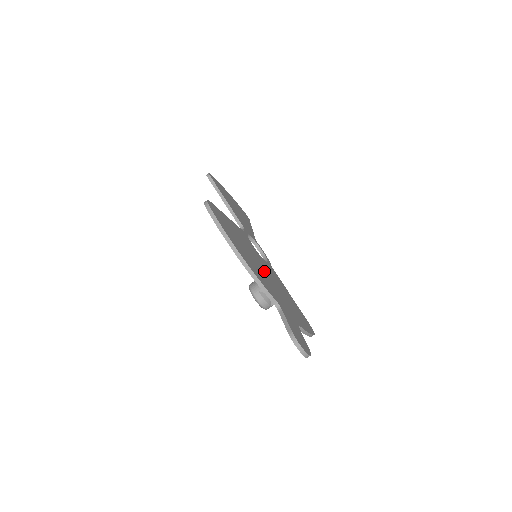
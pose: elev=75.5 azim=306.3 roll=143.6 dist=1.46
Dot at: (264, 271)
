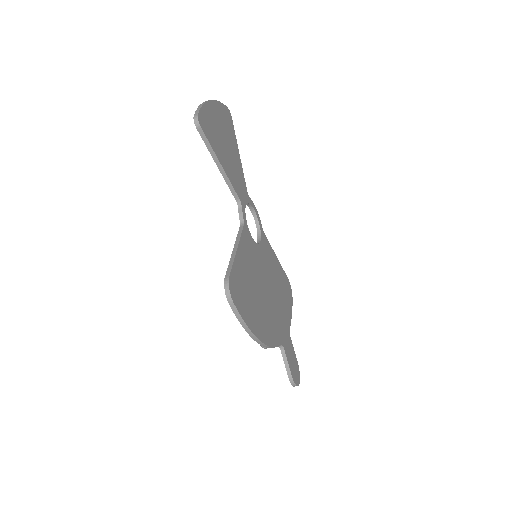
Dot at: (267, 291)
